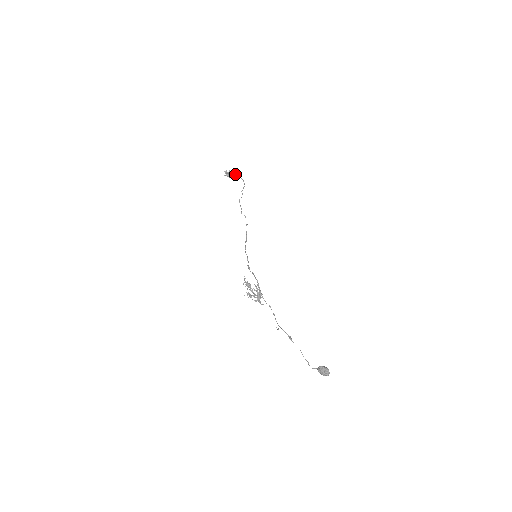
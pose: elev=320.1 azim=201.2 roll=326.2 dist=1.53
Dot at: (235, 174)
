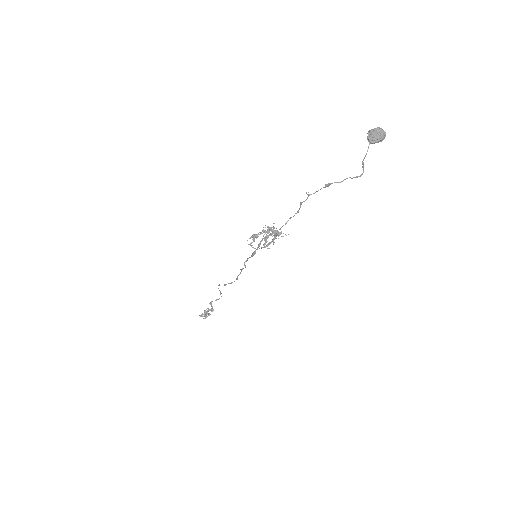
Dot at: (209, 303)
